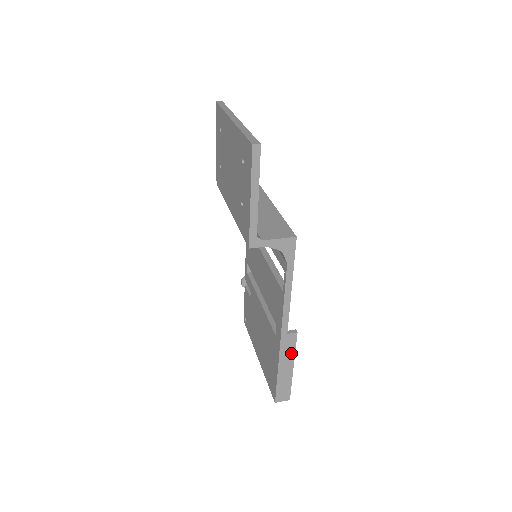
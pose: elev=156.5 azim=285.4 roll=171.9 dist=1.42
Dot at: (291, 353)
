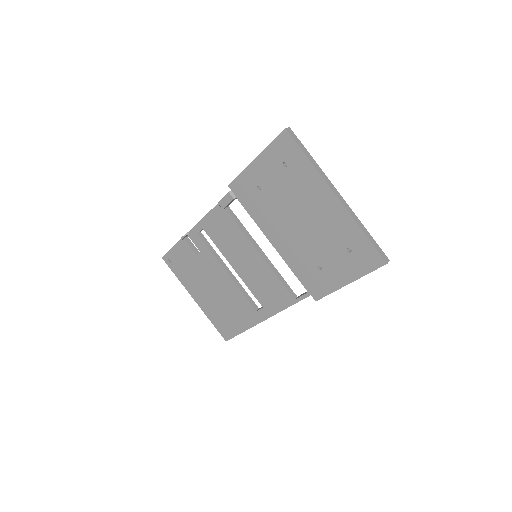
Dot at: occluded
